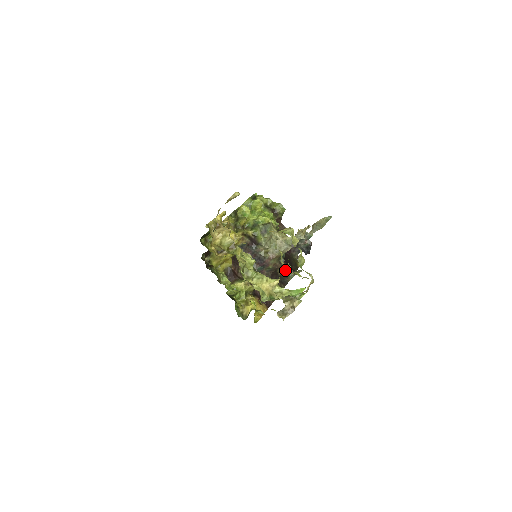
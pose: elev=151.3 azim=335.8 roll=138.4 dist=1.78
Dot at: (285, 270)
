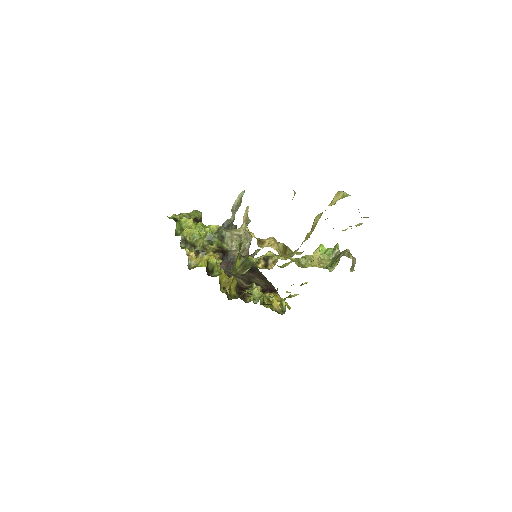
Dot at: occluded
